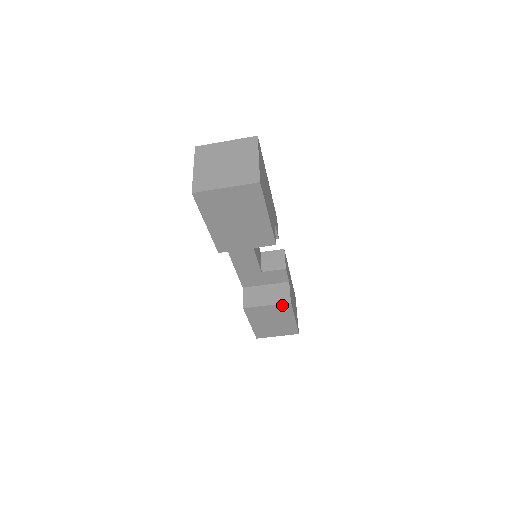
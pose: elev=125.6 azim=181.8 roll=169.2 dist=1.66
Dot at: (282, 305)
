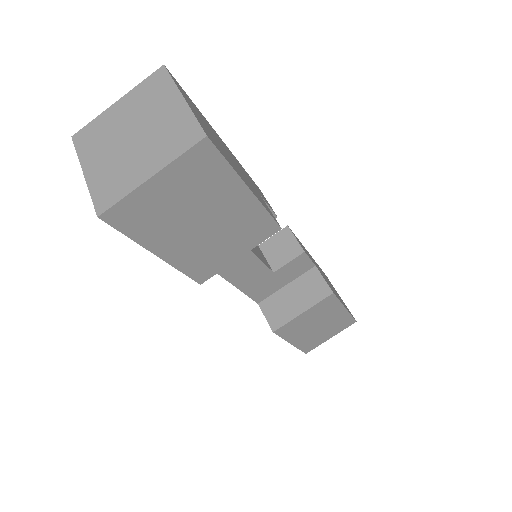
Dot at: (323, 302)
